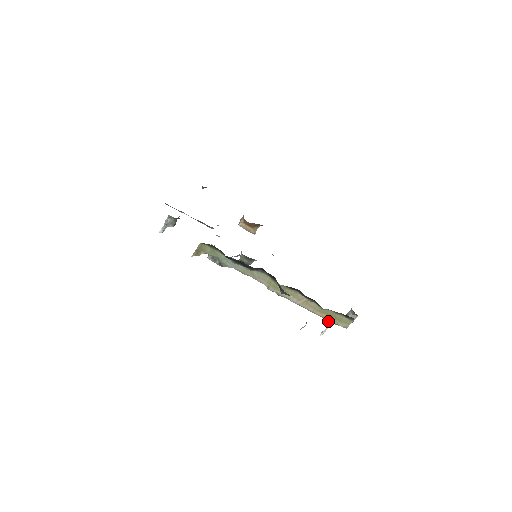
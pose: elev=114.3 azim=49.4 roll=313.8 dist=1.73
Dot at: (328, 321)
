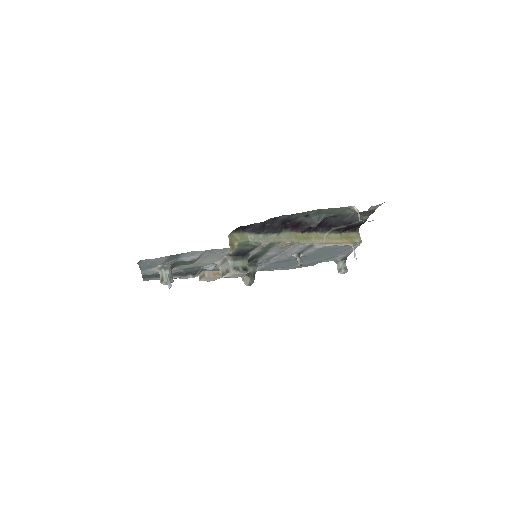
Dot at: (349, 244)
